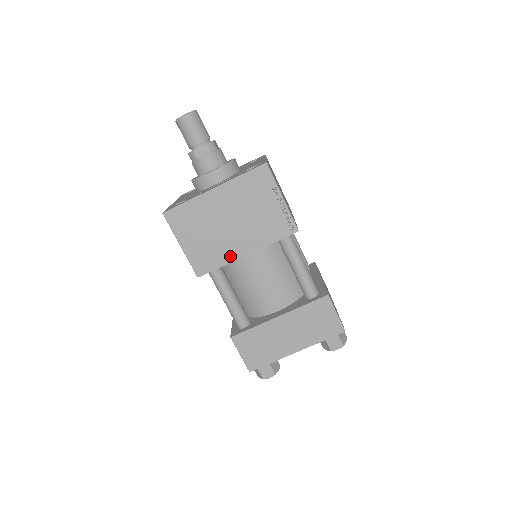
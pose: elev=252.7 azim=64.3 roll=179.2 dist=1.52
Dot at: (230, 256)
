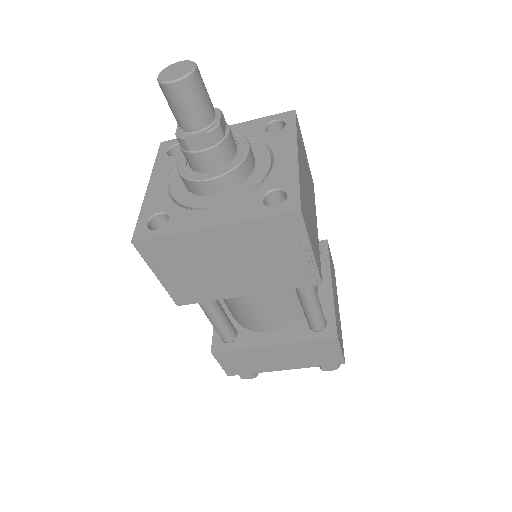
Dot at: (223, 294)
